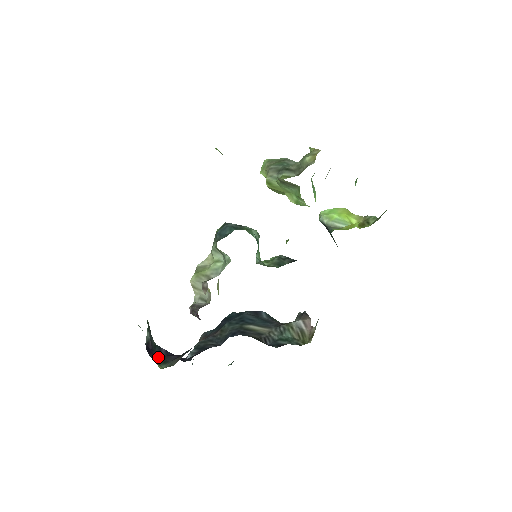
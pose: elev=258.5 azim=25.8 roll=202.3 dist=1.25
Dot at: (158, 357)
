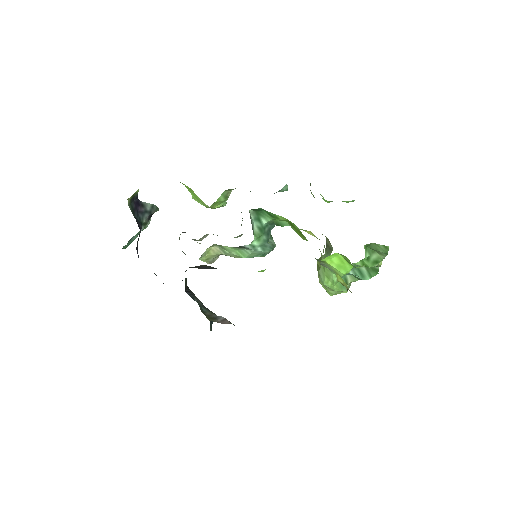
Dot at: occluded
